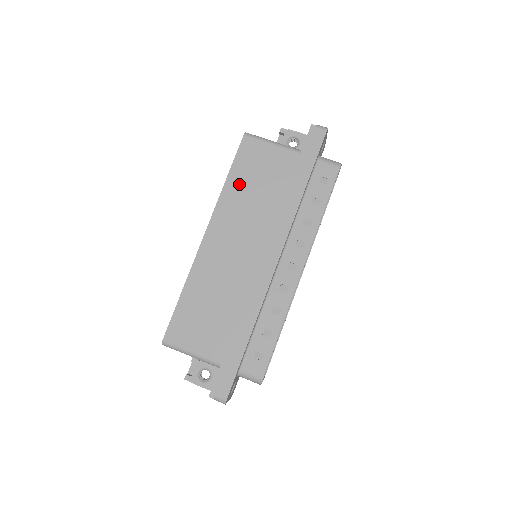
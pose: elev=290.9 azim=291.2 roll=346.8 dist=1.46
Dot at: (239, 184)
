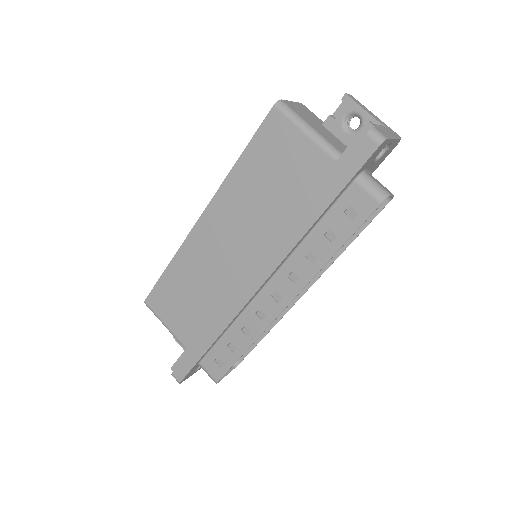
Dot at: (250, 173)
